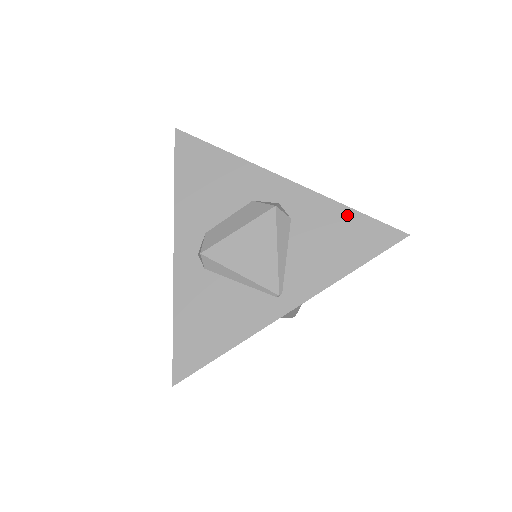
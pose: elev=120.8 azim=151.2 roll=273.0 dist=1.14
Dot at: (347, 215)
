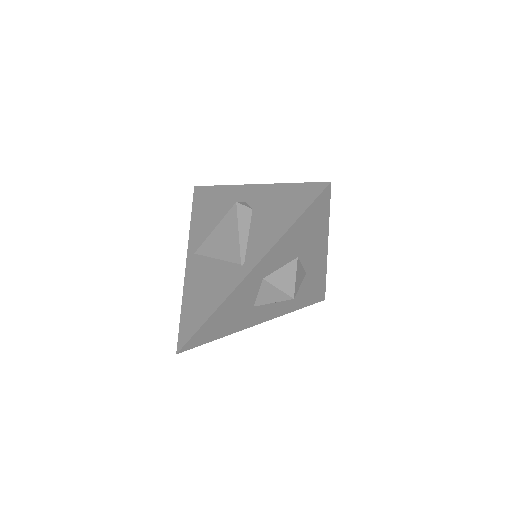
Dot at: (288, 189)
